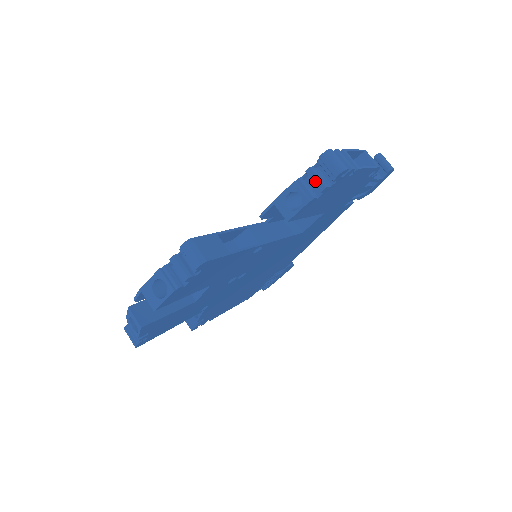
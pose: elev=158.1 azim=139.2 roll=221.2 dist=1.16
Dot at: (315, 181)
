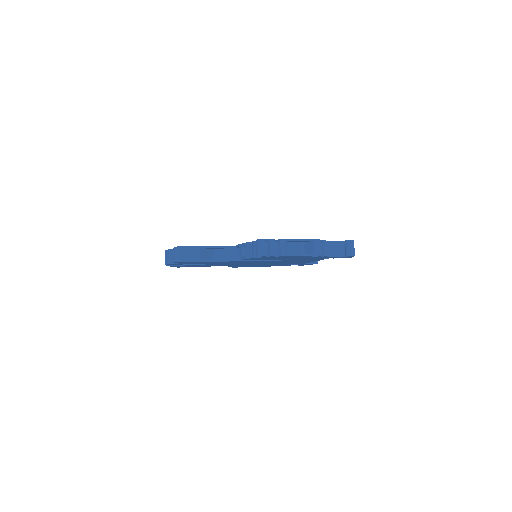
Dot at: (253, 250)
